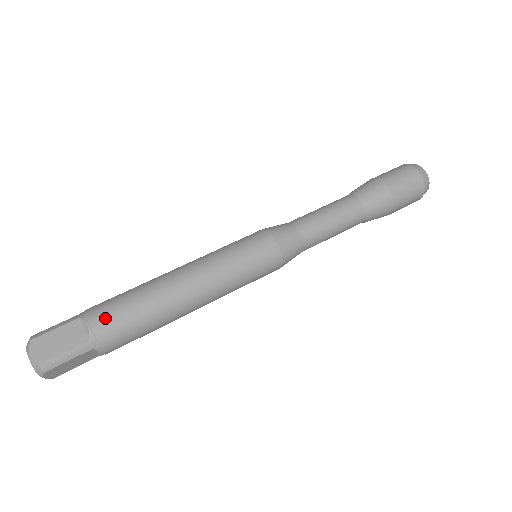
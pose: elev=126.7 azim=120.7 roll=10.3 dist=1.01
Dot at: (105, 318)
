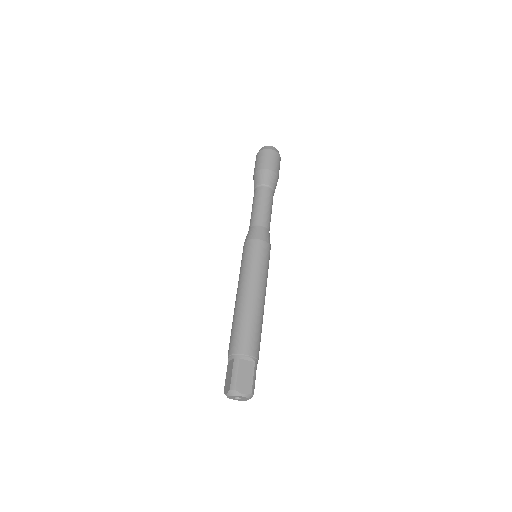
Dot at: (251, 346)
